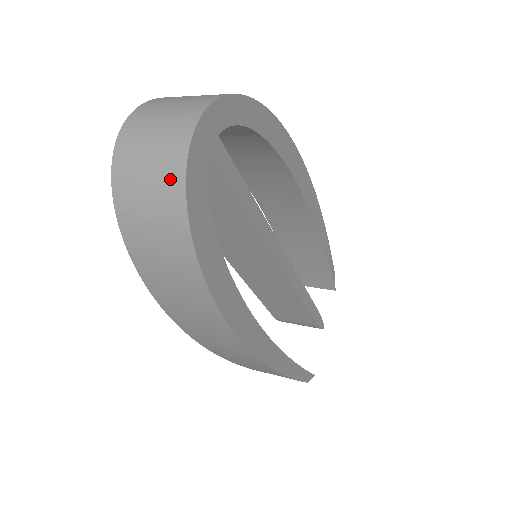
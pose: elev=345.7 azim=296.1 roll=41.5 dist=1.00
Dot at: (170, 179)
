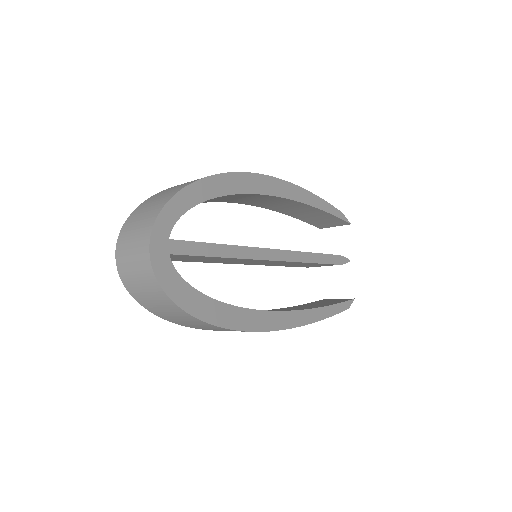
Dot at: (152, 286)
